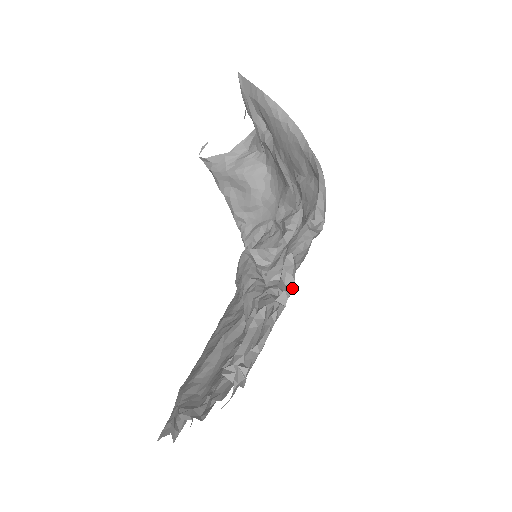
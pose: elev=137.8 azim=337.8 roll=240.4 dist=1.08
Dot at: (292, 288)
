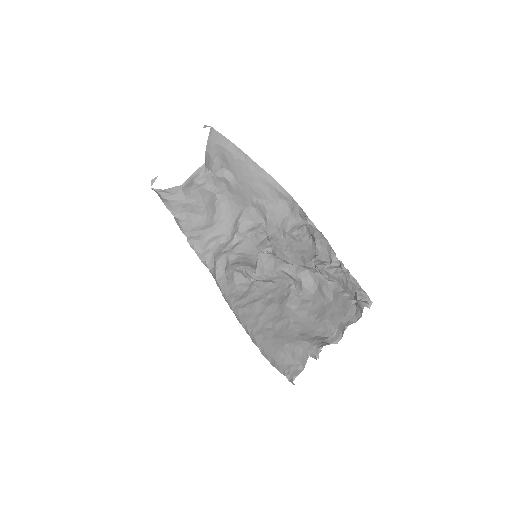
Dot at: (338, 260)
